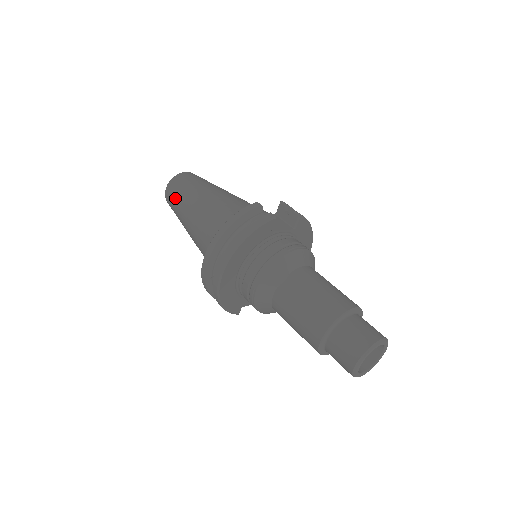
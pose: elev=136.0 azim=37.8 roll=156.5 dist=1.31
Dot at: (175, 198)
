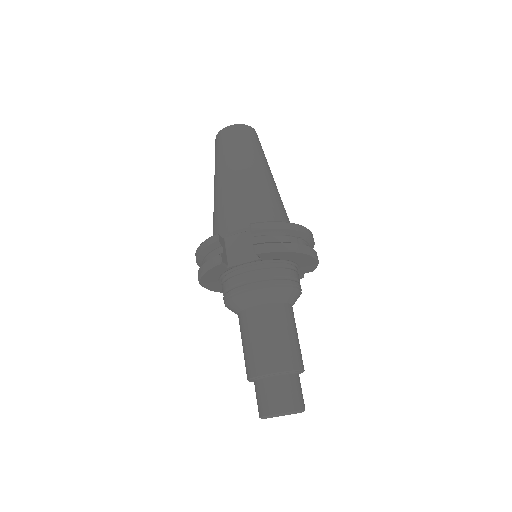
Dot at: occluded
